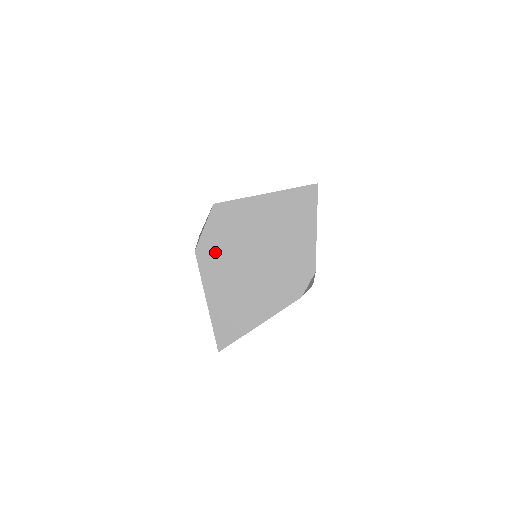
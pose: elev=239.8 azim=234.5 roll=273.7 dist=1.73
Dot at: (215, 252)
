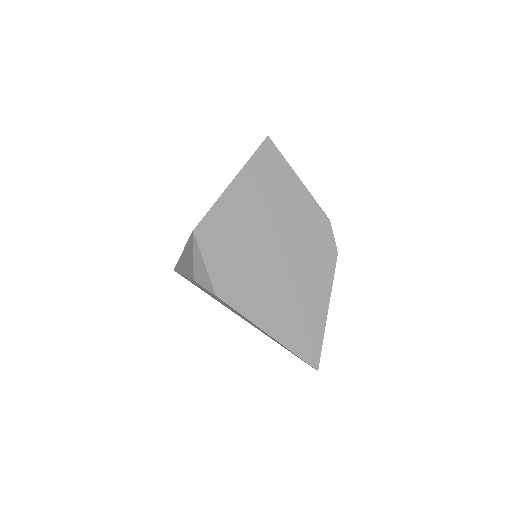
Dot at: (236, 279)
